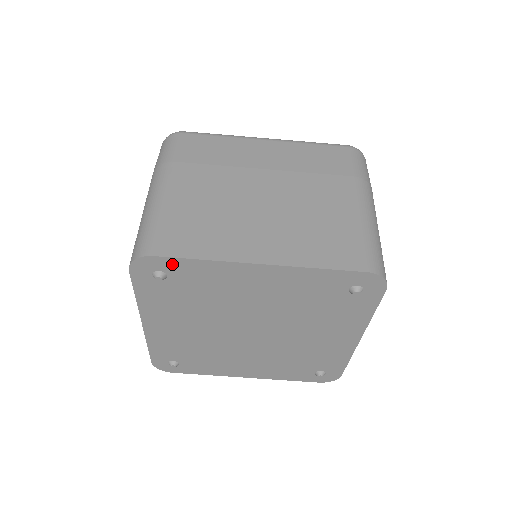
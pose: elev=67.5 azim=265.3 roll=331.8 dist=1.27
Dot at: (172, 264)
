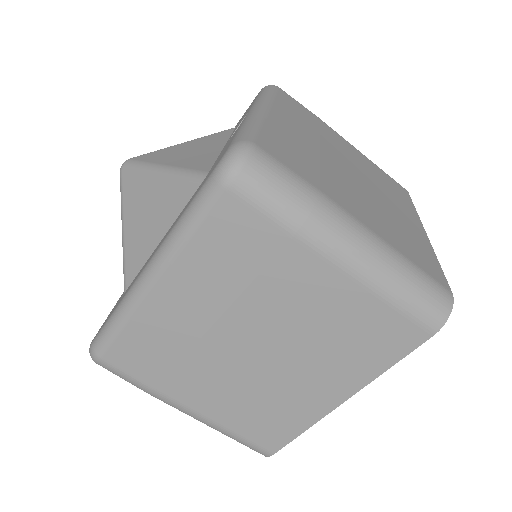
Dot at: occluded
